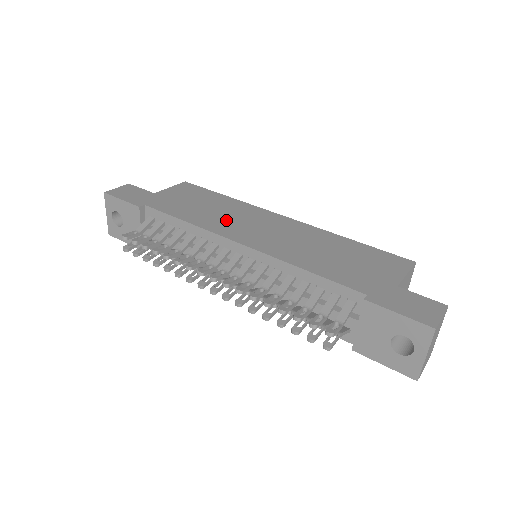
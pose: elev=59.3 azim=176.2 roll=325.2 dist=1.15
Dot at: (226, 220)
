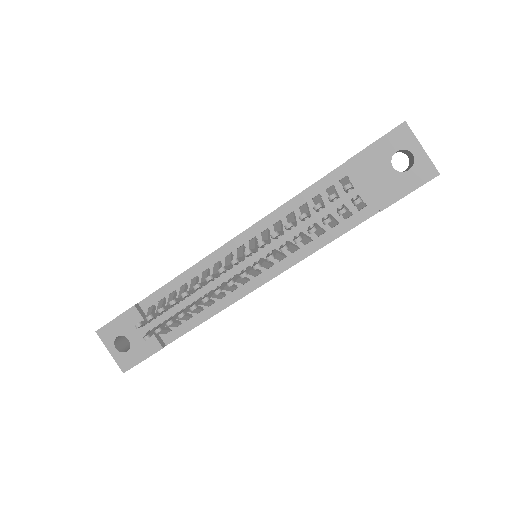
Dot at: occluded
